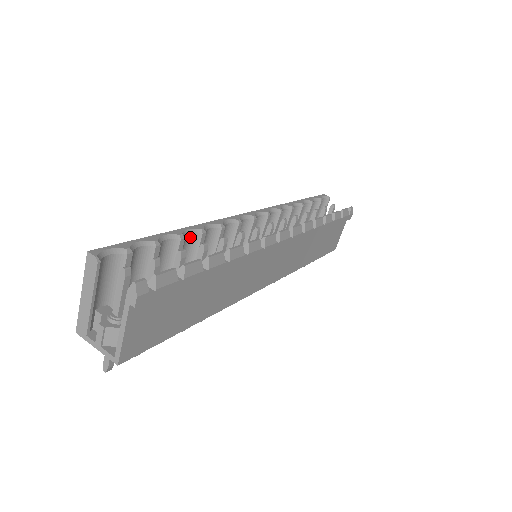
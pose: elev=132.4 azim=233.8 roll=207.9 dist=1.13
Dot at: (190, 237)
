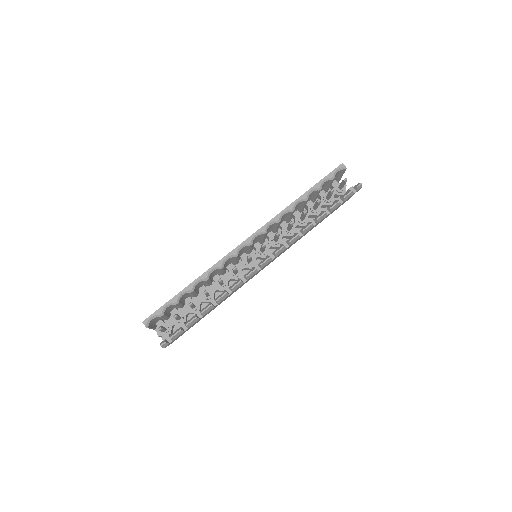
Dot at: (199, 282)
